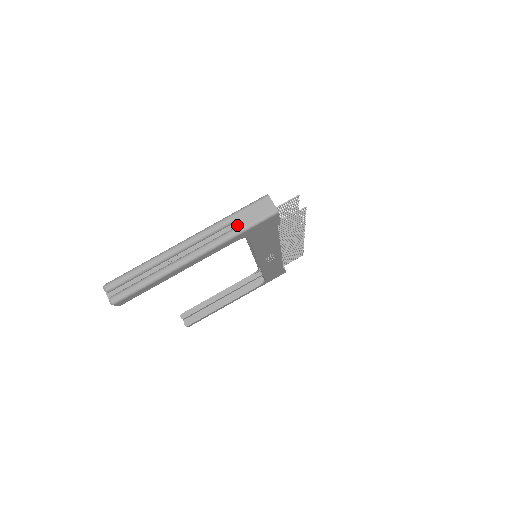
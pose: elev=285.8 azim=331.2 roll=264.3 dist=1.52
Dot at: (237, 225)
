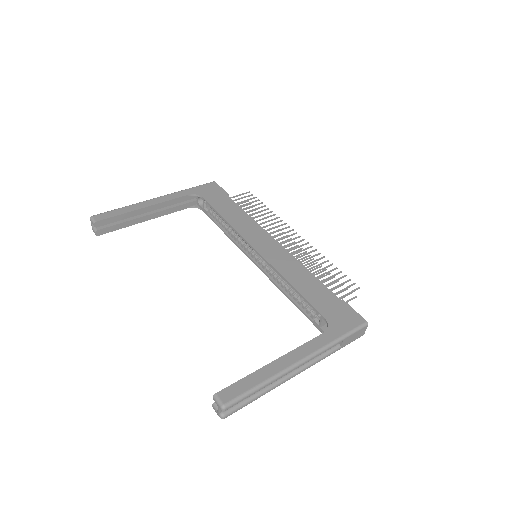
Dot at: occluded
